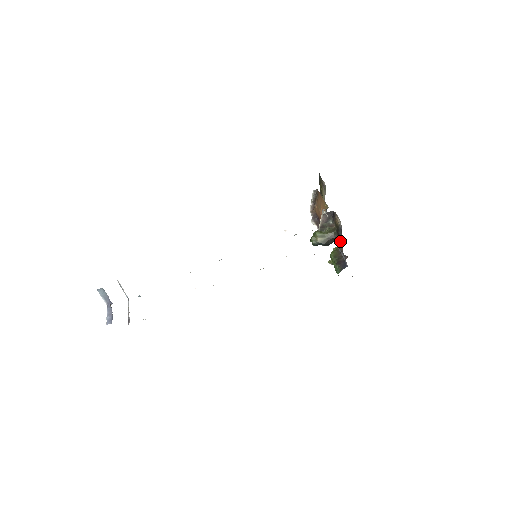
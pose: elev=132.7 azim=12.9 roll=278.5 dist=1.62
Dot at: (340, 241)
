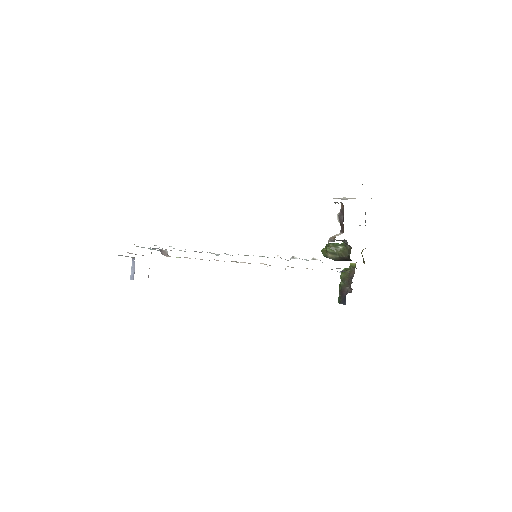
Dot at: occluded
